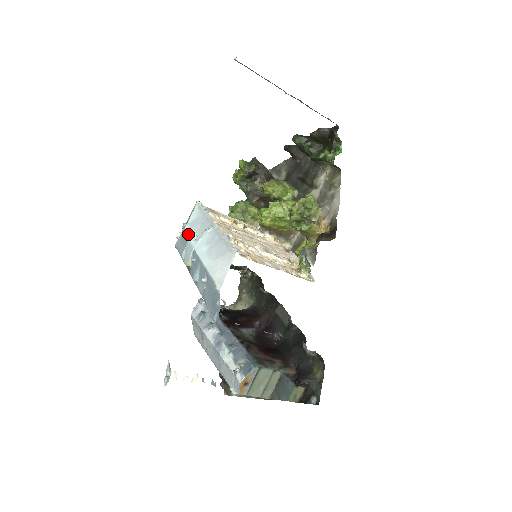
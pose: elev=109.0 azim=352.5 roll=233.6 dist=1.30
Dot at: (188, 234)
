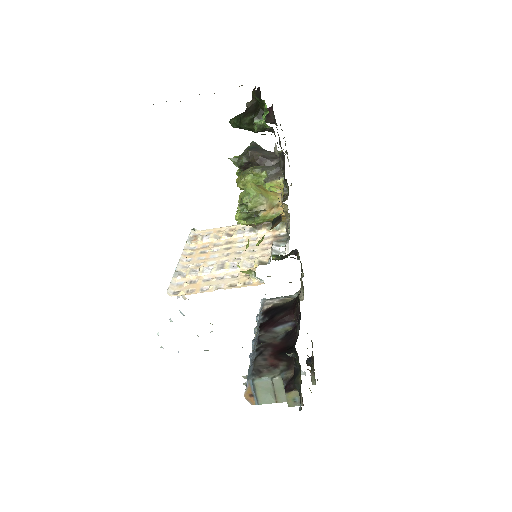
Dot at: occluded
